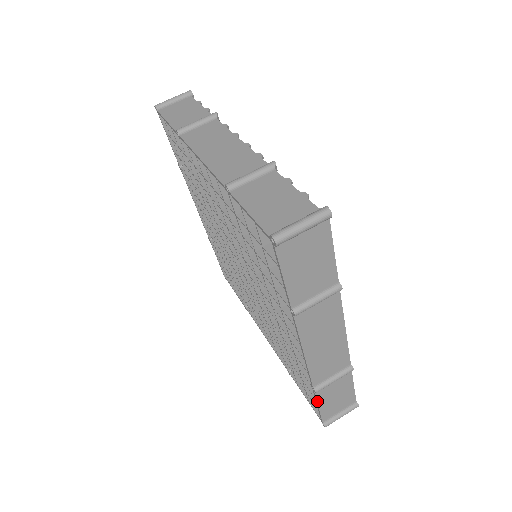
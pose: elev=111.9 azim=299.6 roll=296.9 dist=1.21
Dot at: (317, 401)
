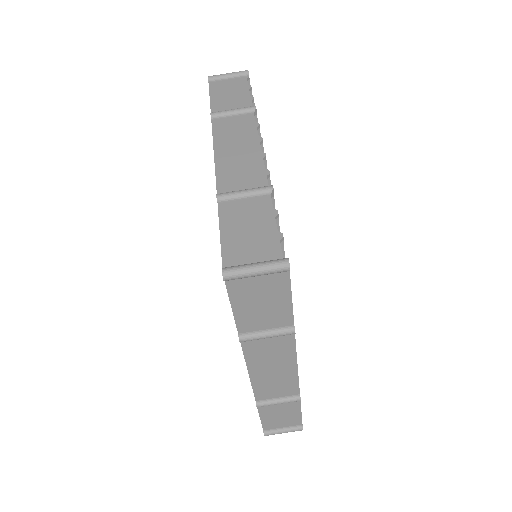
Dot at: (259, 413)
